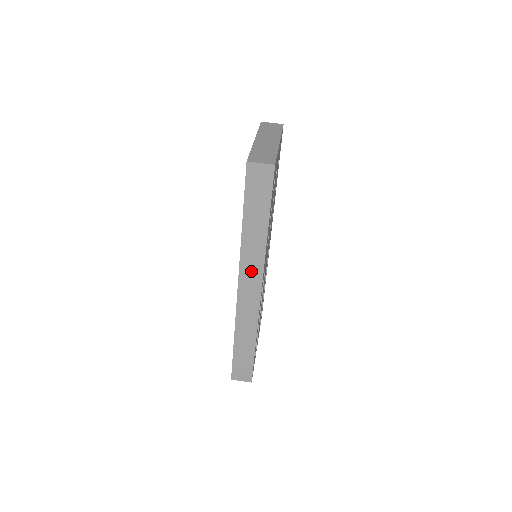
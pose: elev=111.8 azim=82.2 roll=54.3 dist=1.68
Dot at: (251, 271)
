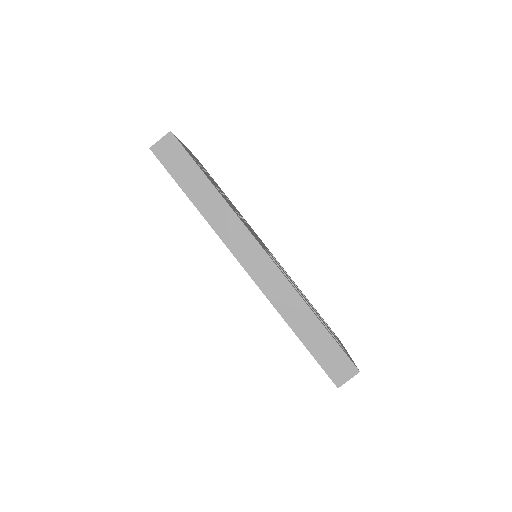
Dot at: (238, 239)
